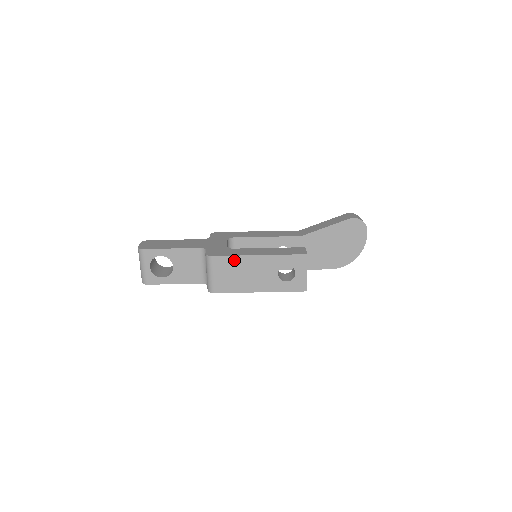
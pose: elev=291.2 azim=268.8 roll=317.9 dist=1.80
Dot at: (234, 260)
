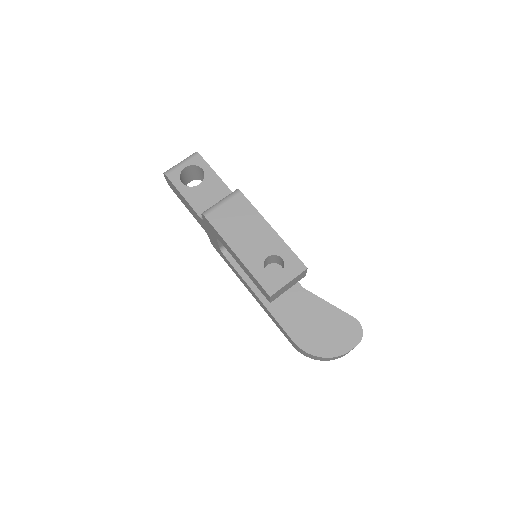
Dot at: (251, 211)
